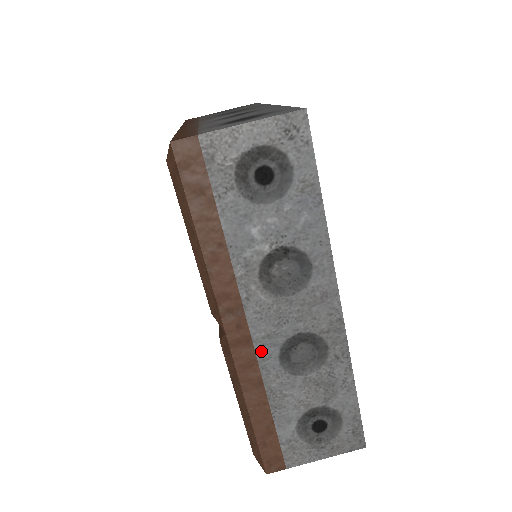
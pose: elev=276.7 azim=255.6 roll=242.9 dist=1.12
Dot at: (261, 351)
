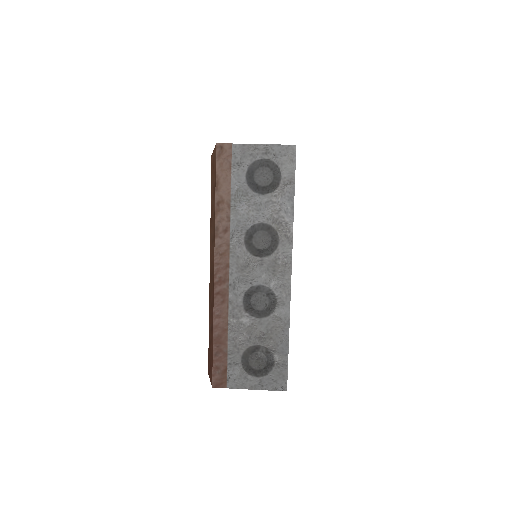
Dot at: occluded
